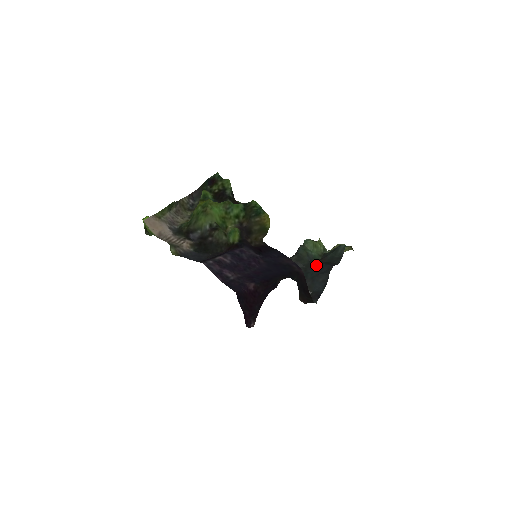
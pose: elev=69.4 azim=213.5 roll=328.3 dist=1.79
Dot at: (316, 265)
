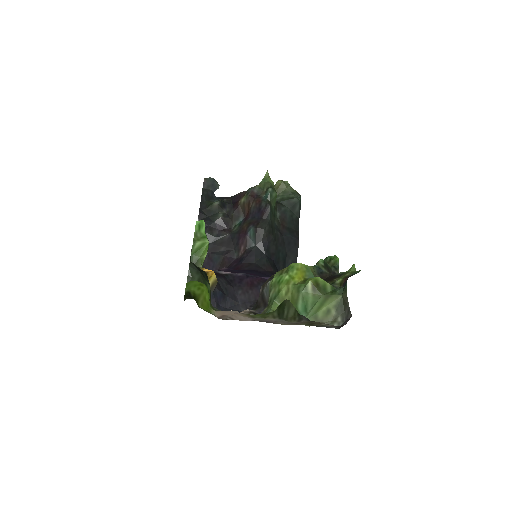
Dot at: (283, 236)
